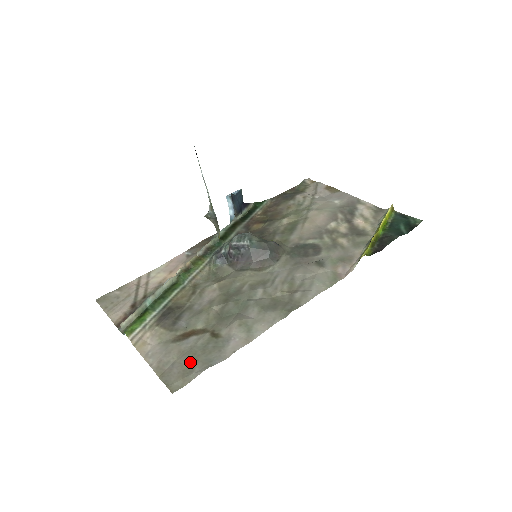
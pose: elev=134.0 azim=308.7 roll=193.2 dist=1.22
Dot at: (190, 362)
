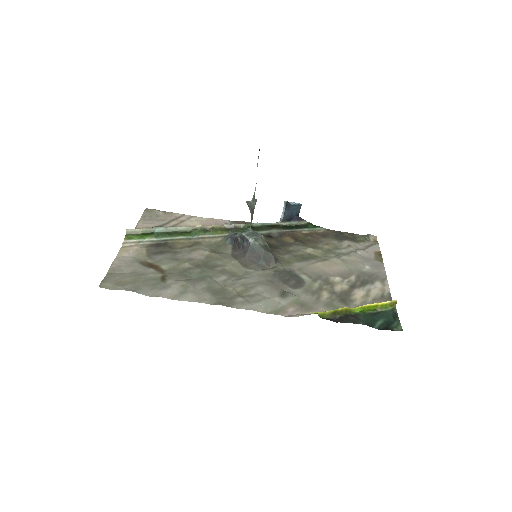
Dot at: (130, 280)
